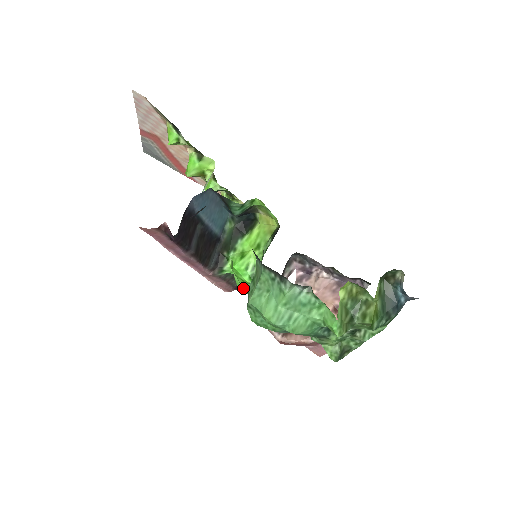
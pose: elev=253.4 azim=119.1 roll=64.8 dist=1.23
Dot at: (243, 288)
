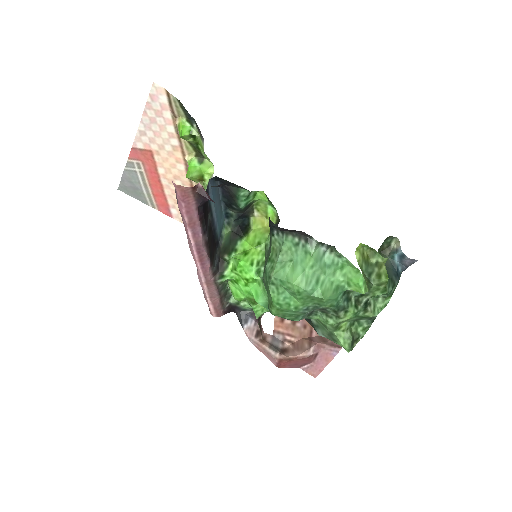
Dot at: (244, 293)
